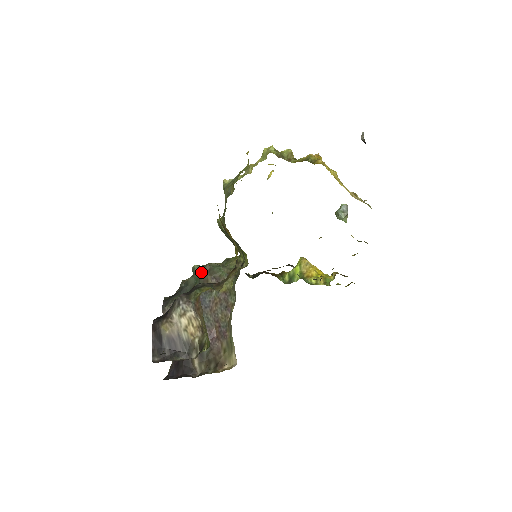
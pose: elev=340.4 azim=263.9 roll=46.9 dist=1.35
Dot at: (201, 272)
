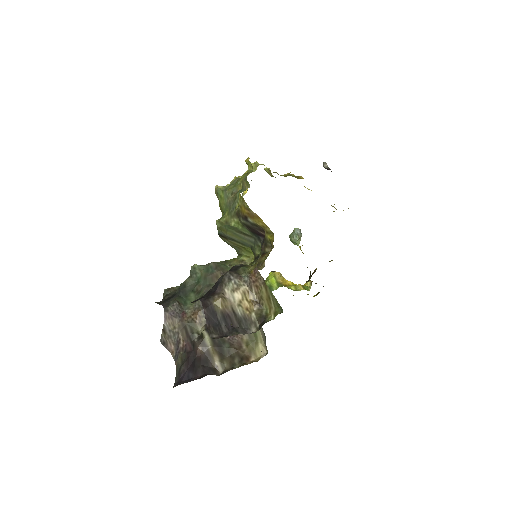
Dot at: (206, 270)
